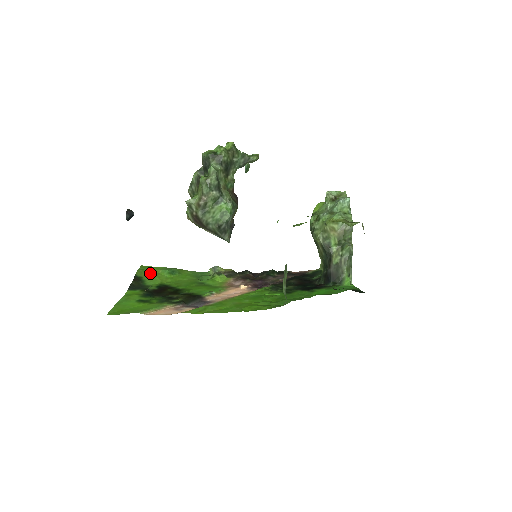
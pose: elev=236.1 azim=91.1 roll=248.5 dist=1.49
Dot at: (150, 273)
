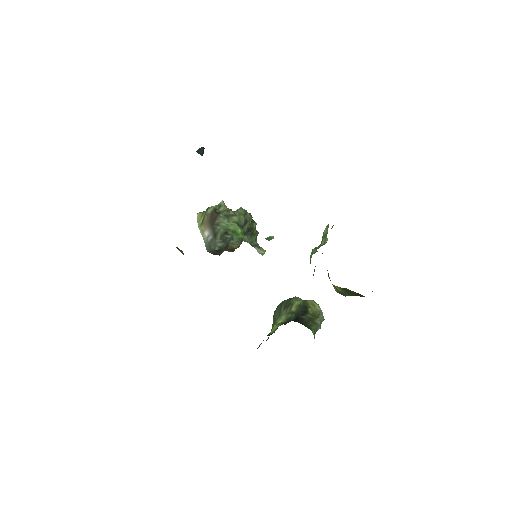
Dot at: occluded
